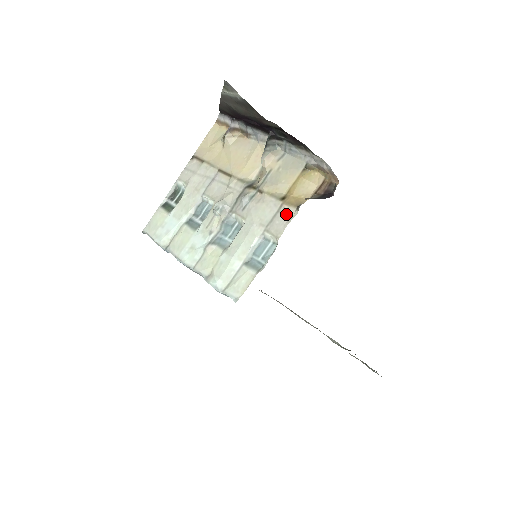
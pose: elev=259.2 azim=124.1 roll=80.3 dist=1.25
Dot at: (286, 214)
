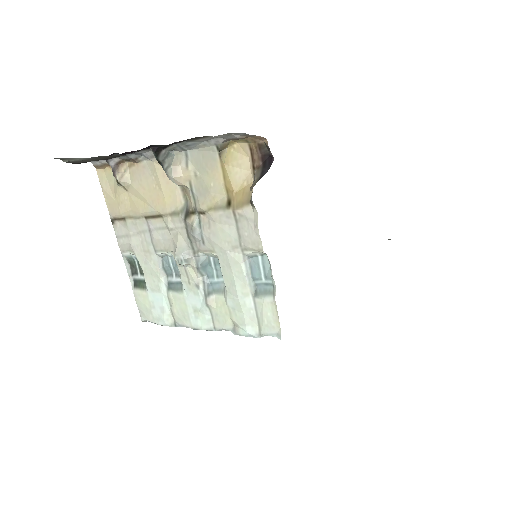
Dot at: (246, 219)
